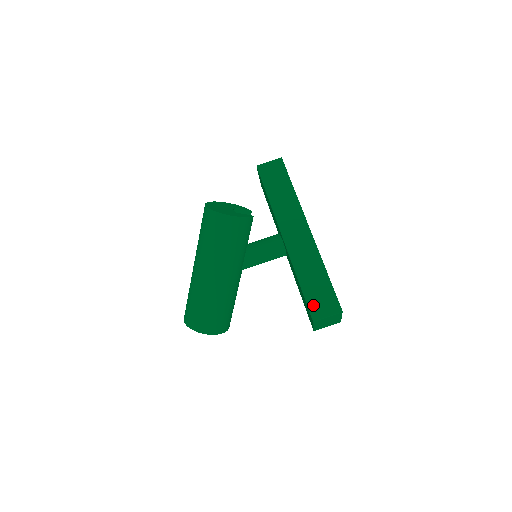
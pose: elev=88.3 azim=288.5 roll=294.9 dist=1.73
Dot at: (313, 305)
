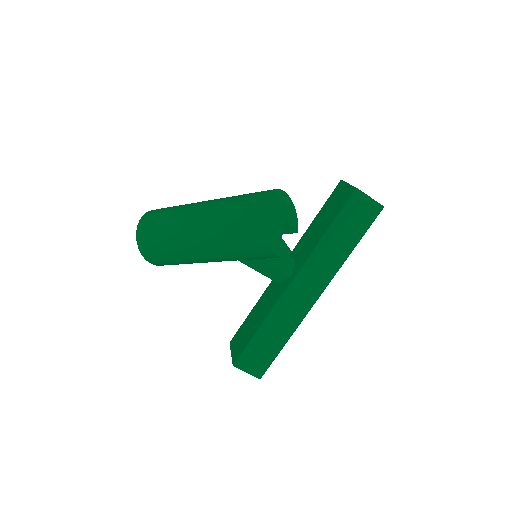
Dot at: (247, 356)
